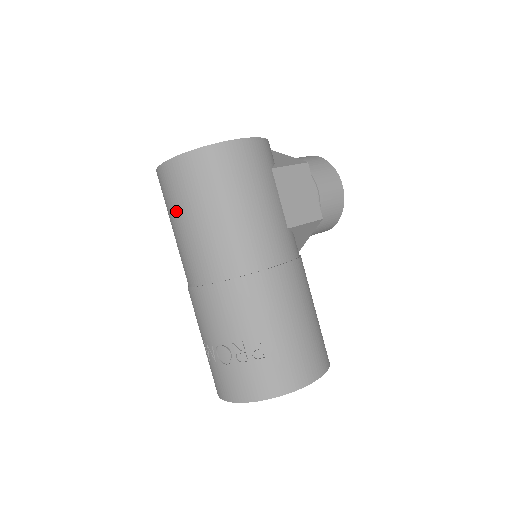
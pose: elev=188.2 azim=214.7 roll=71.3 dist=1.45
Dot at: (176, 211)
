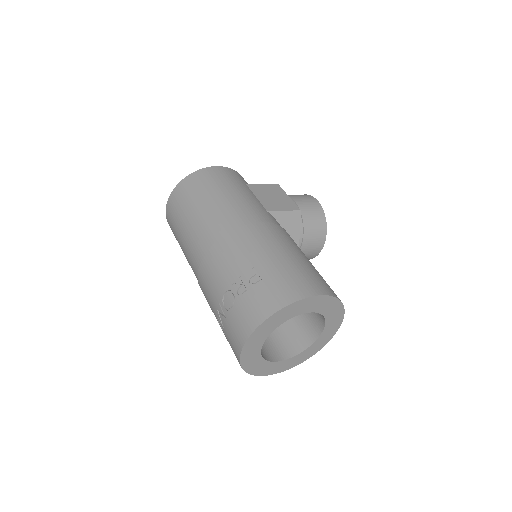
Dot at: (179, 225)
